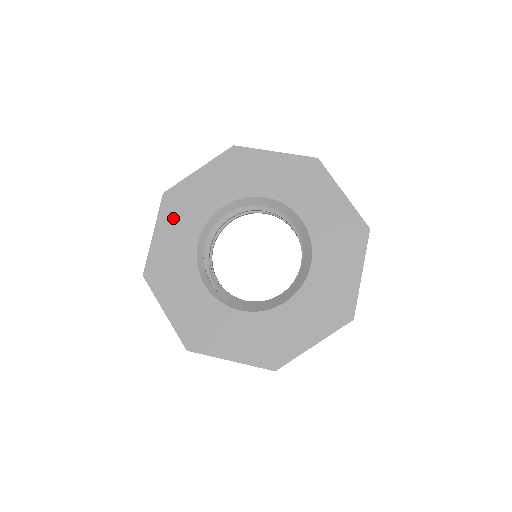
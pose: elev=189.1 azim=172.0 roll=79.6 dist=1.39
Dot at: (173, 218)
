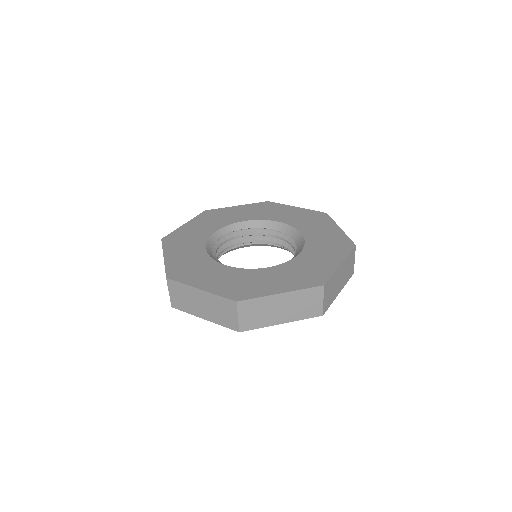
Dot at: (177, 246)
